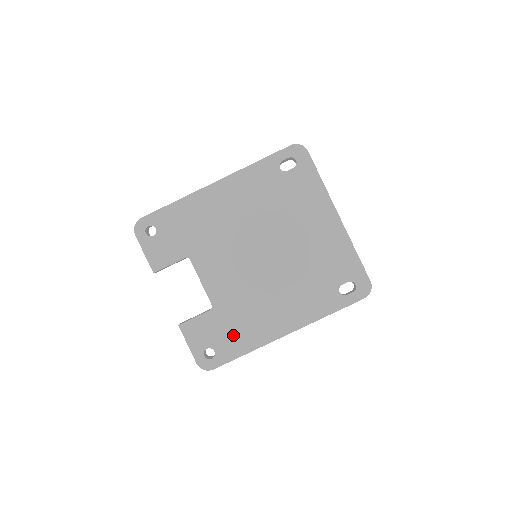
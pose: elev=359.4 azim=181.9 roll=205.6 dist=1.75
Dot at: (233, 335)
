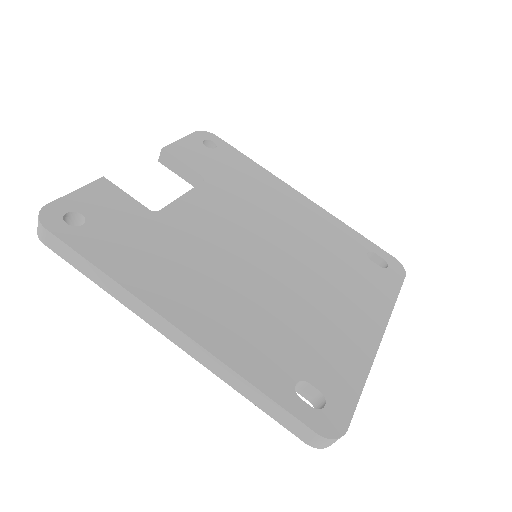
Dot at: (126, 245)
